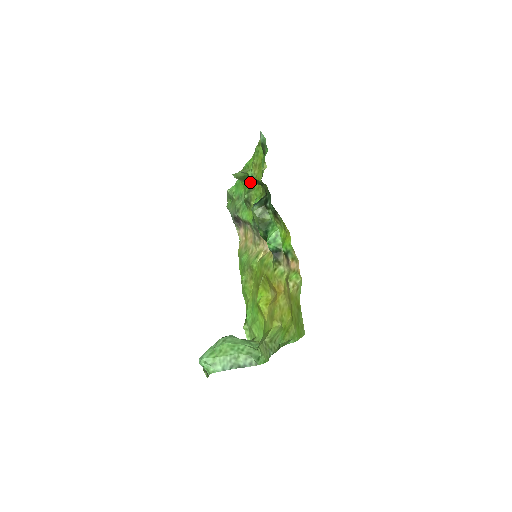
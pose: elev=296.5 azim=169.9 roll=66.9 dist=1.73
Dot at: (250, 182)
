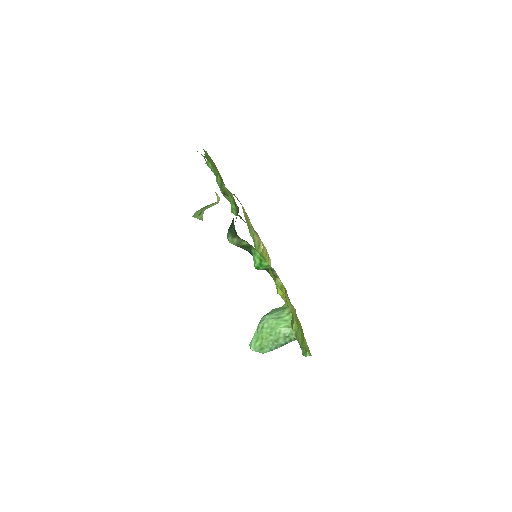
Dot at: (218, 174)
